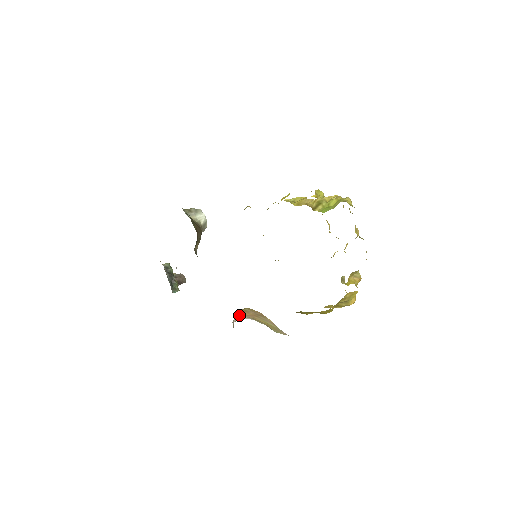
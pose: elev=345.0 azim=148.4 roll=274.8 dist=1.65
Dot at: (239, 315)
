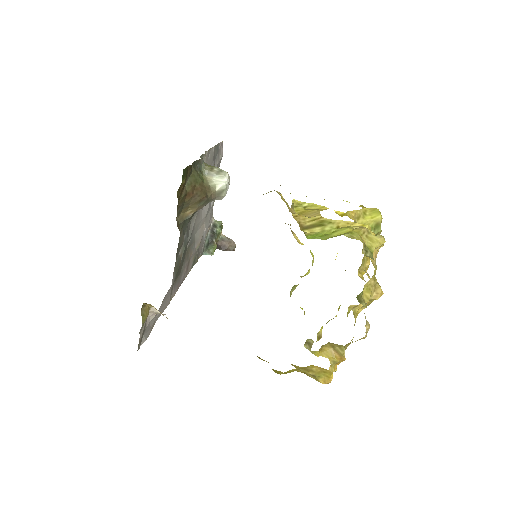
Dot at: occluded
